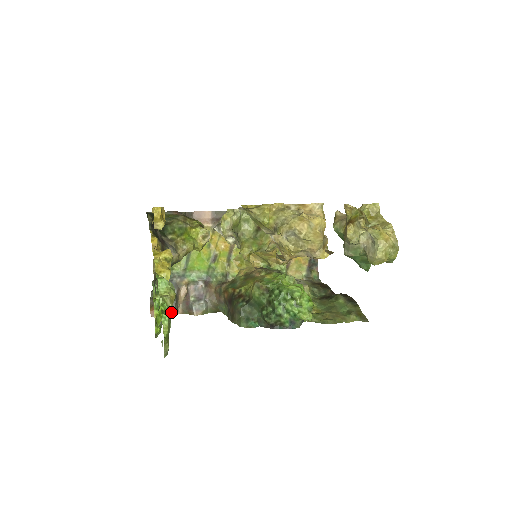
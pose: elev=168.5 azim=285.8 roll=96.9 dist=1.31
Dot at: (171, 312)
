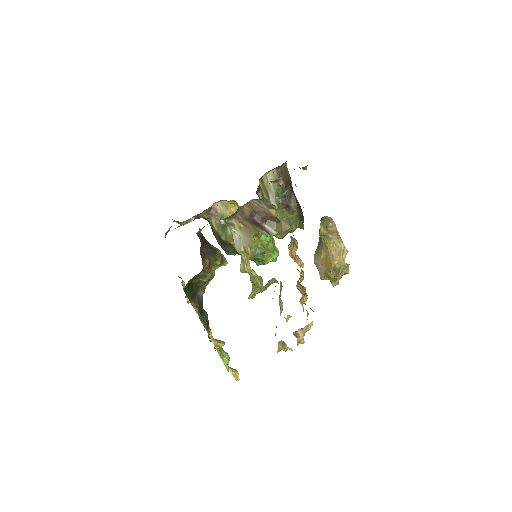
Dot at: occluded
